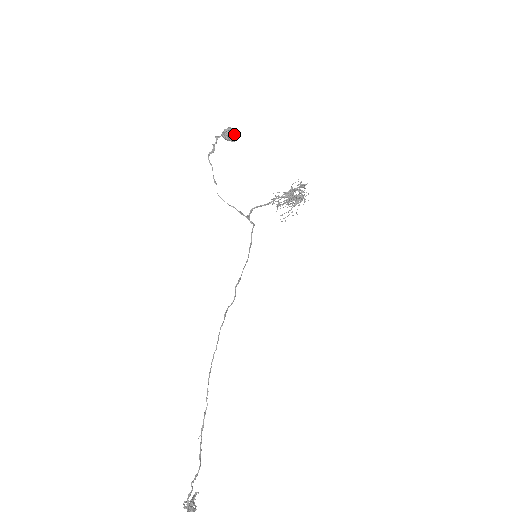
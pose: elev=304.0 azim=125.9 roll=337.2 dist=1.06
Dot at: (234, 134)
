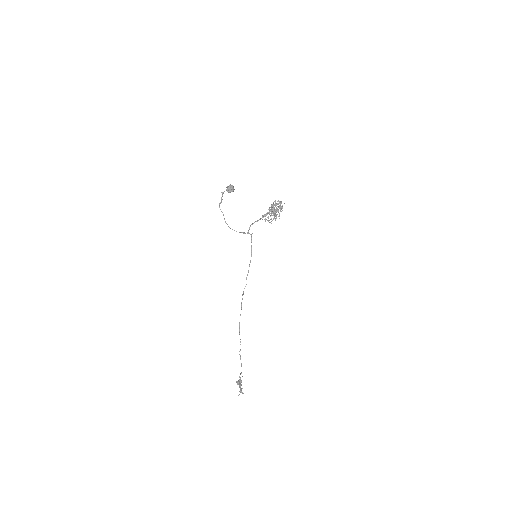
Dot at: (233, 188)
